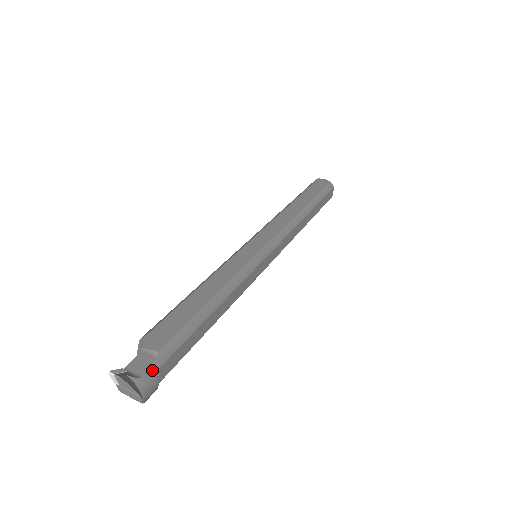
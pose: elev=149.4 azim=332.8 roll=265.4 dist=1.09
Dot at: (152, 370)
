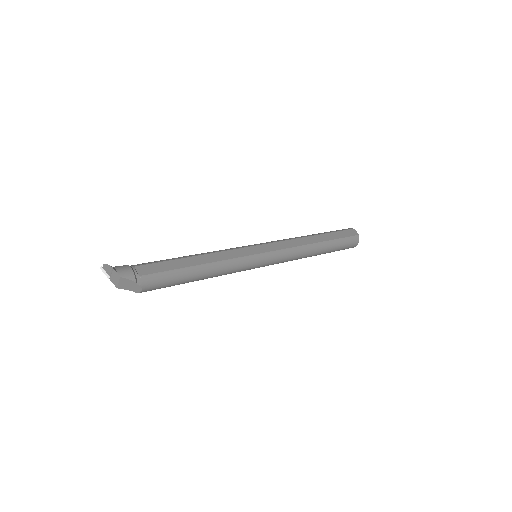
Dot at: (127, 265)
